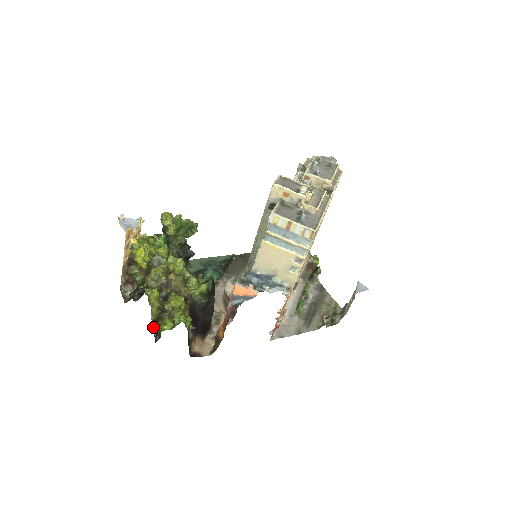
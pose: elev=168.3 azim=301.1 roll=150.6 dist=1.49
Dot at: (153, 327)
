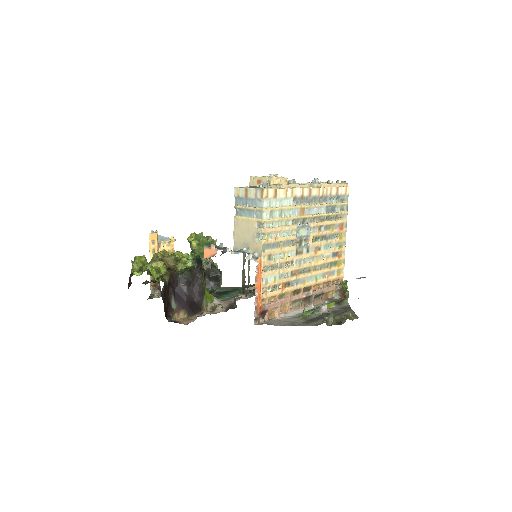
Dot at: (129, 277)
